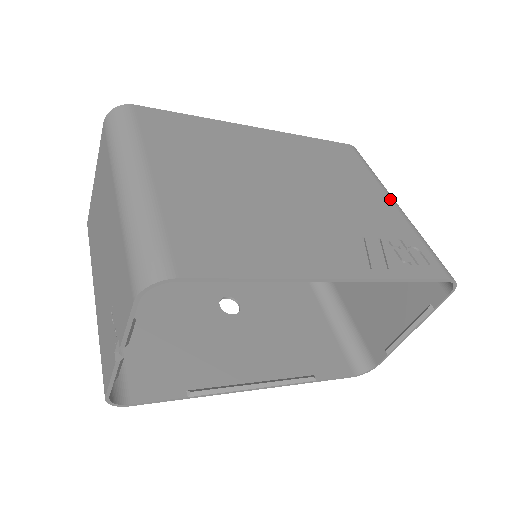
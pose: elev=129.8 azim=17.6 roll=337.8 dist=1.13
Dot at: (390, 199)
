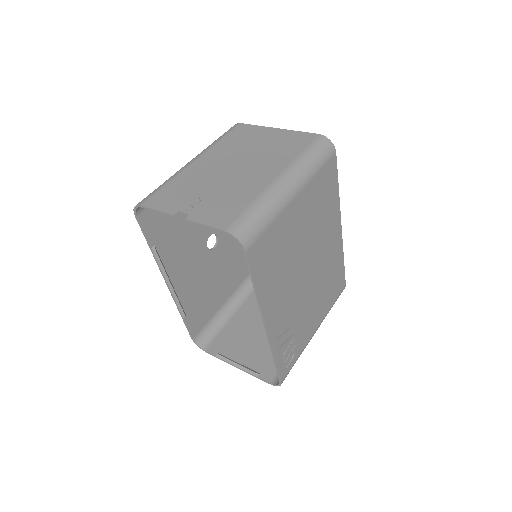
Dot at: (318, 327)
